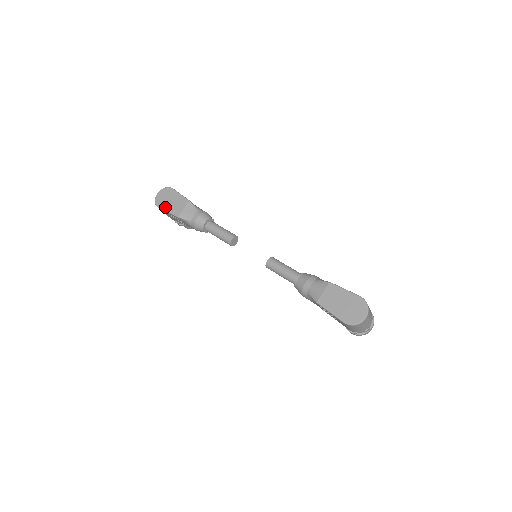
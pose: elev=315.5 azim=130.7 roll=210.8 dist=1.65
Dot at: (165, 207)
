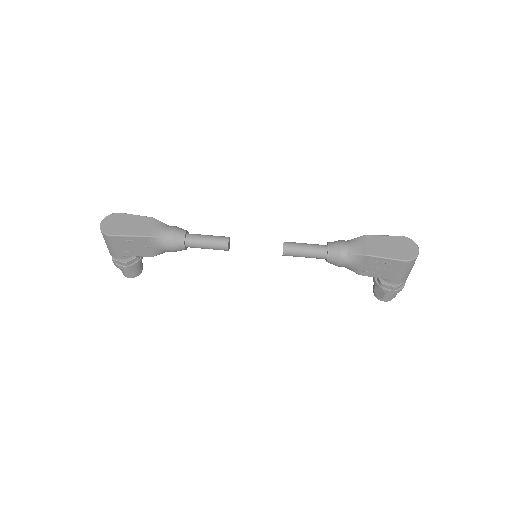
Dot at: (121, 232)
